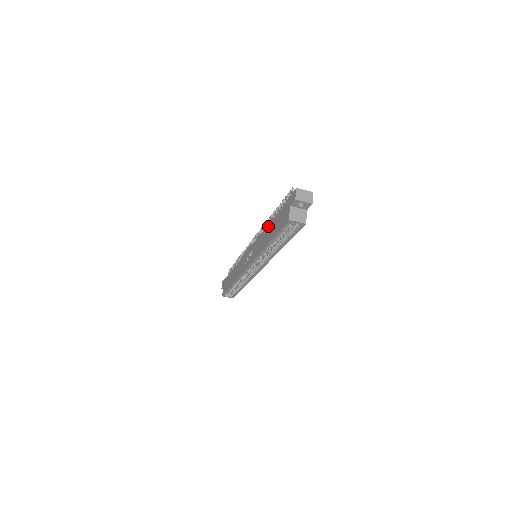
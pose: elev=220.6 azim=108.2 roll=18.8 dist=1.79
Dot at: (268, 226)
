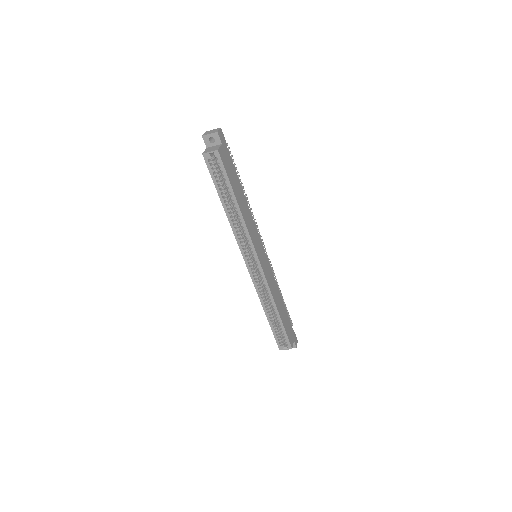
Dot at: occluded
